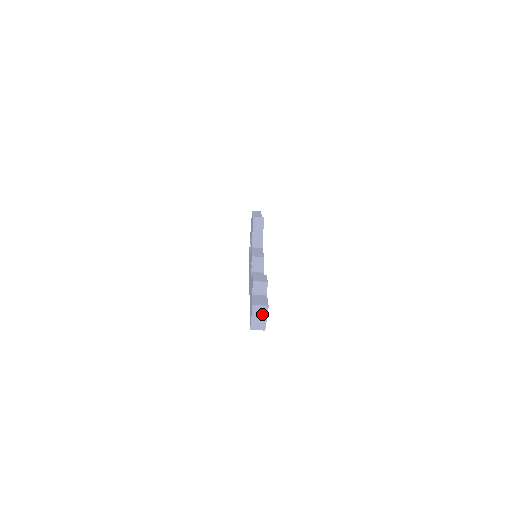
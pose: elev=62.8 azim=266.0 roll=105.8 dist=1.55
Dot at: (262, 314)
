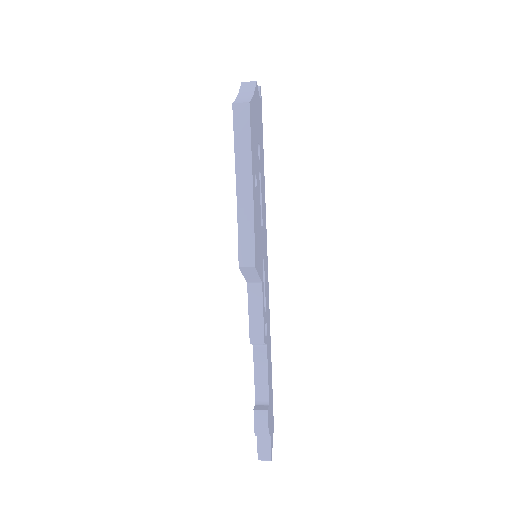
Dot at: occluded
